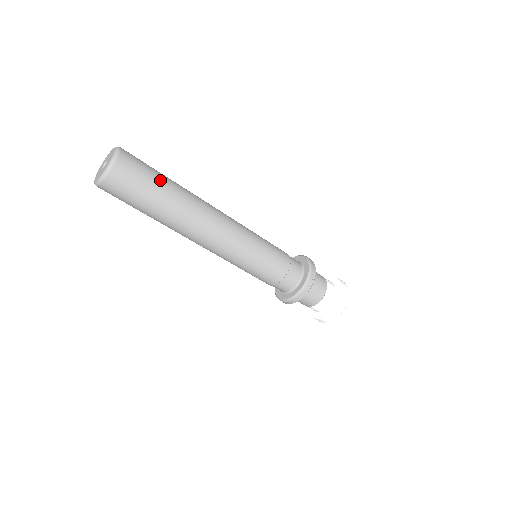
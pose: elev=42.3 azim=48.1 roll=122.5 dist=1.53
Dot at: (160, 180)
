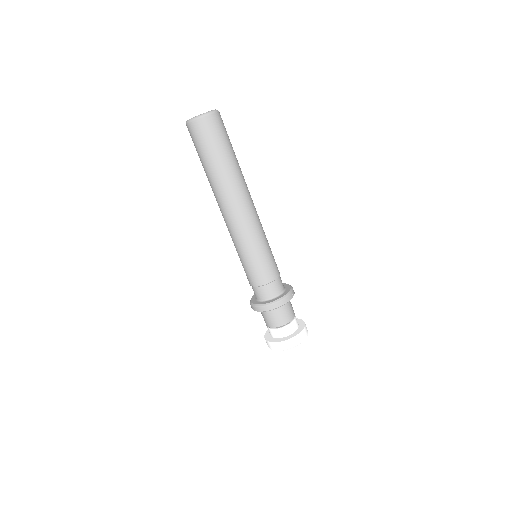
Dot at: (232, 147)
